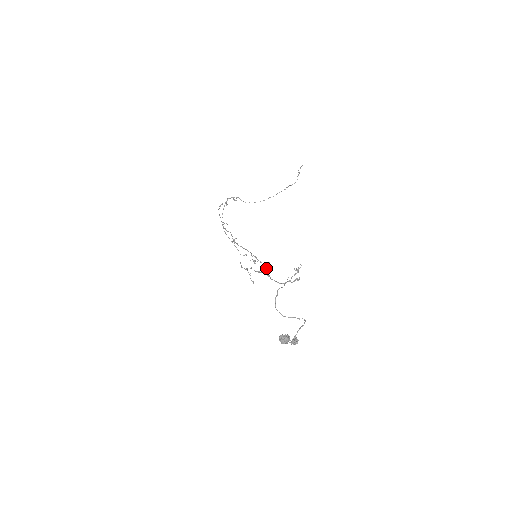
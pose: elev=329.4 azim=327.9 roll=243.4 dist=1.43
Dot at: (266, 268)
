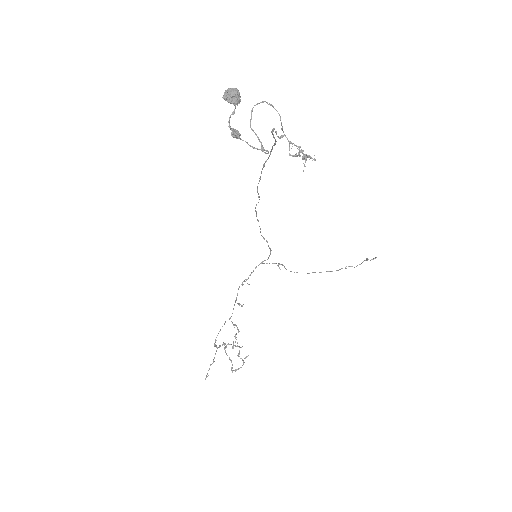
Dot at: occluded
